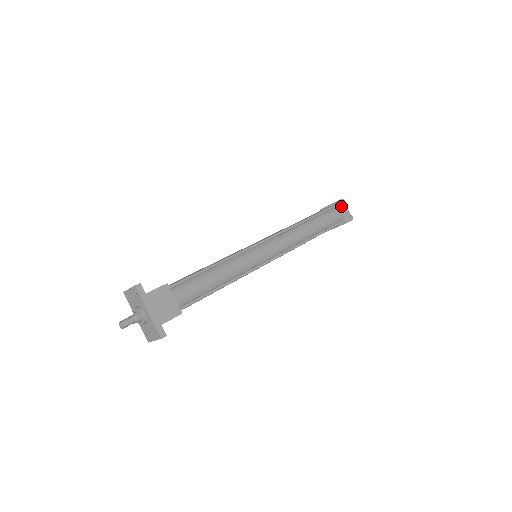
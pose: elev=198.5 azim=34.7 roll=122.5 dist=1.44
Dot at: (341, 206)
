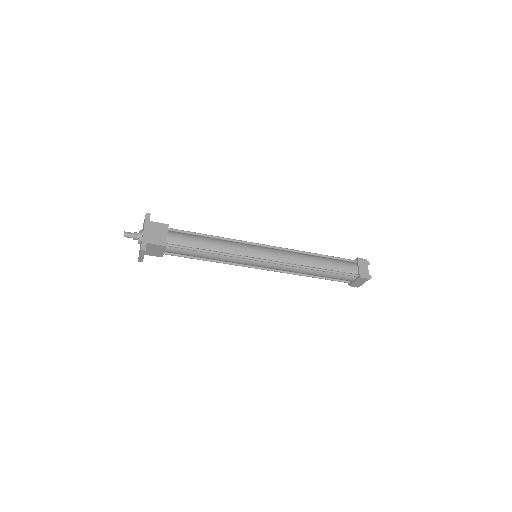
Dot at: (361, 263)
